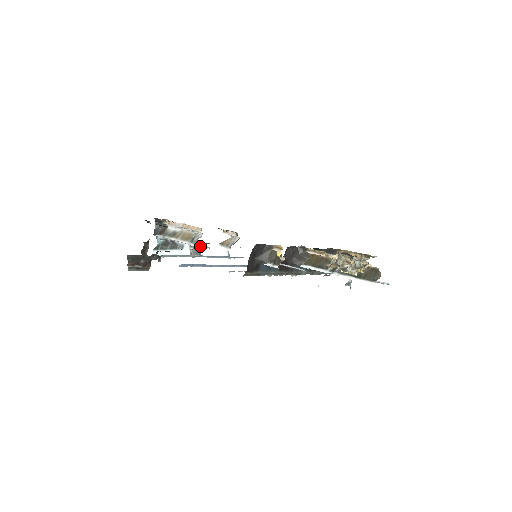
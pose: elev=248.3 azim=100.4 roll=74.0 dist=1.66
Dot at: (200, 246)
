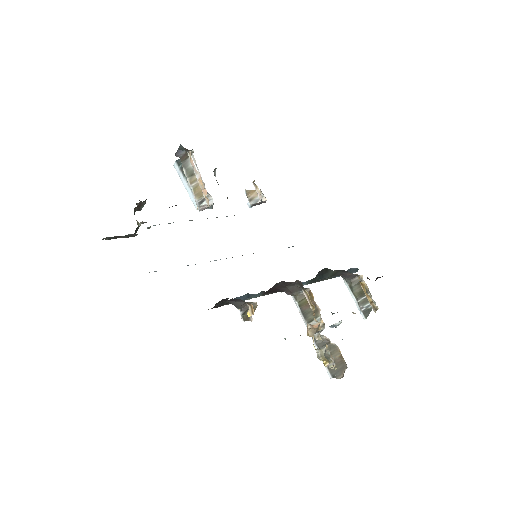
Dot at: occluded
